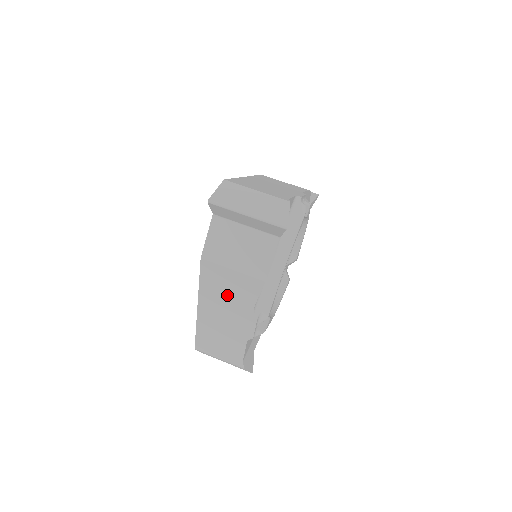
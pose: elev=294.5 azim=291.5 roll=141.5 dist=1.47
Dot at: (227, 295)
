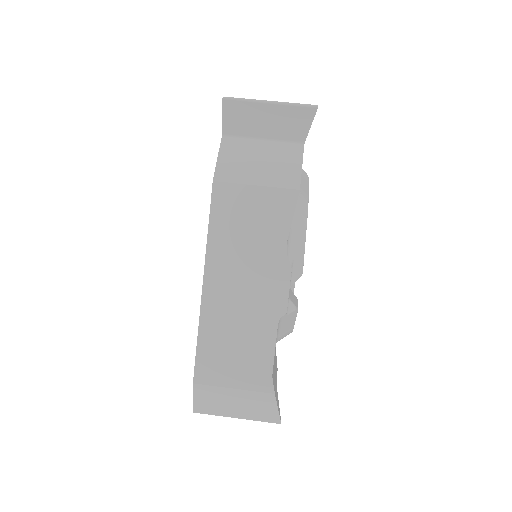
Dot at: (248, 236)
